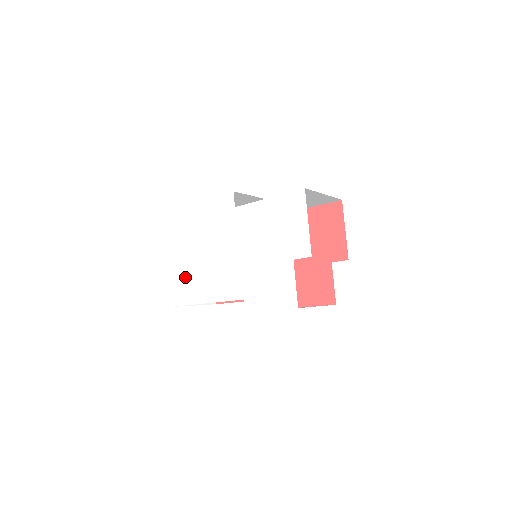
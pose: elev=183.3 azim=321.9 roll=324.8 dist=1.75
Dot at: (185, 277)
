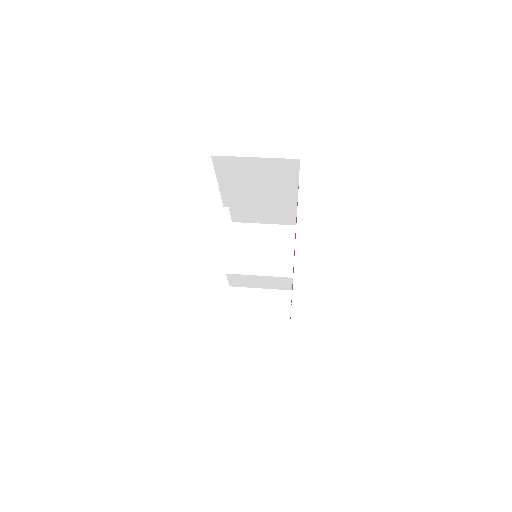
Dot at: occluded
